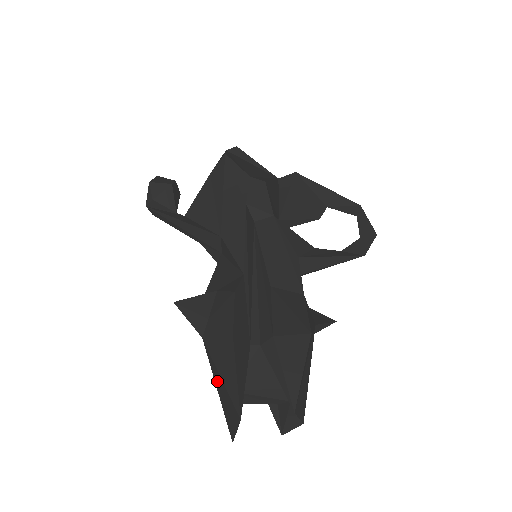
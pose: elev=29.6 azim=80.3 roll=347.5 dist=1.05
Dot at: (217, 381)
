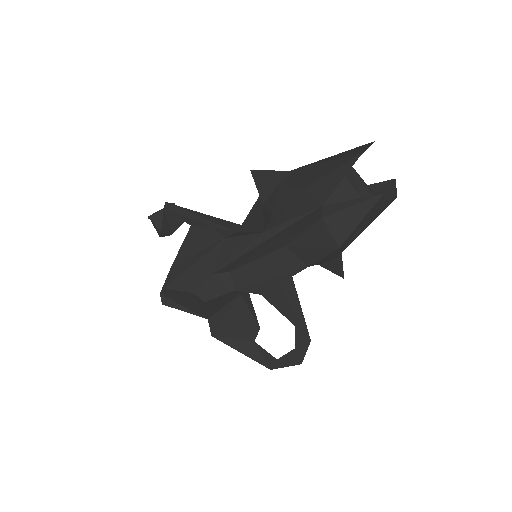
Dot at: (325, 160)
